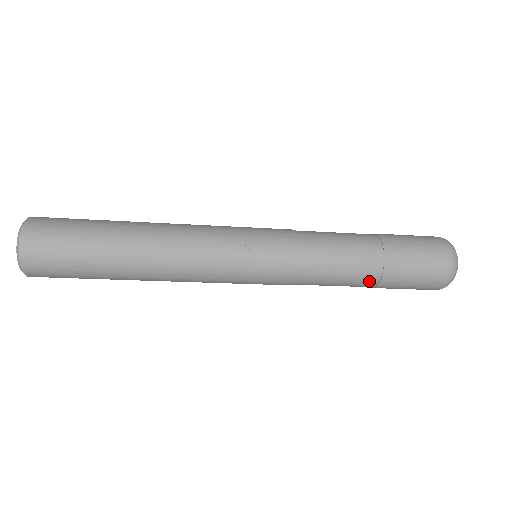
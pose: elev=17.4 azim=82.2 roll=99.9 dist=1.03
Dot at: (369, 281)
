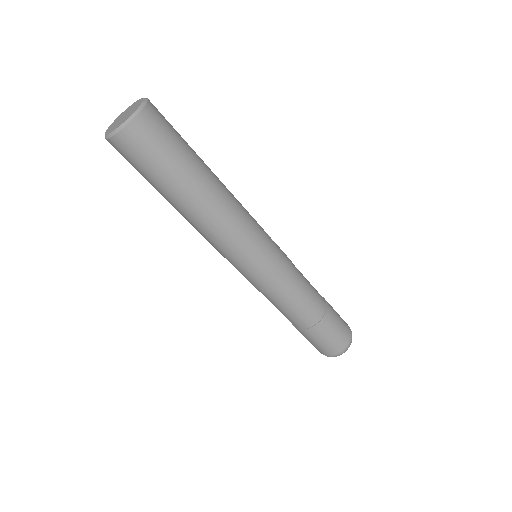
Dot at: (321, 308)
